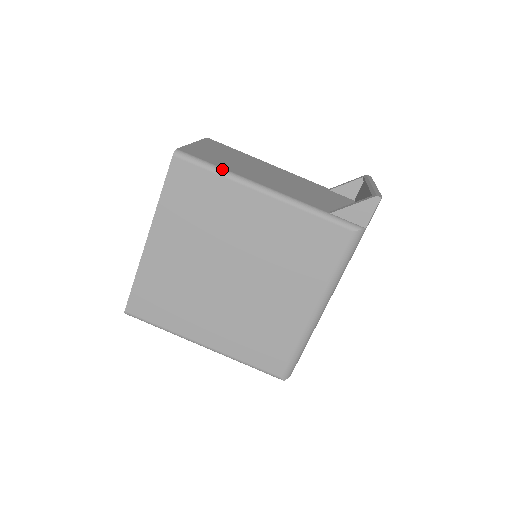
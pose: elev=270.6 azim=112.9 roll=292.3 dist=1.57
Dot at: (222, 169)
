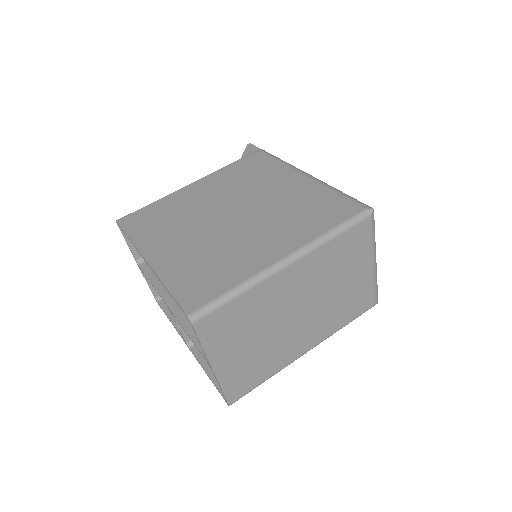
Dot at: occluded
